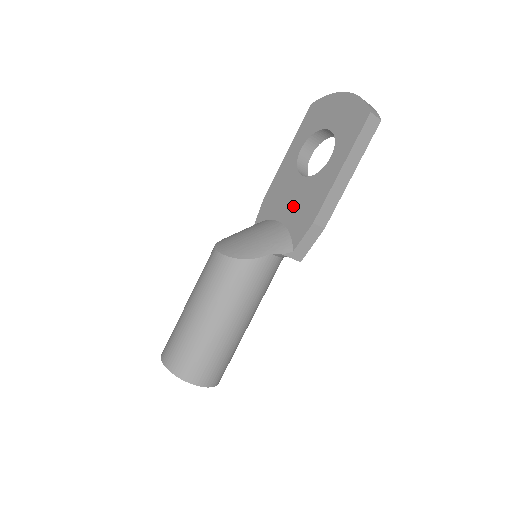
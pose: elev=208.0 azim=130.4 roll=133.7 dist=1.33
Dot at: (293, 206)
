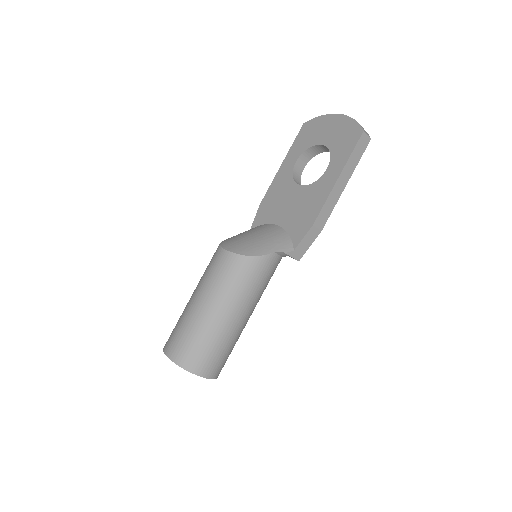
Dot at: (291, 211)
